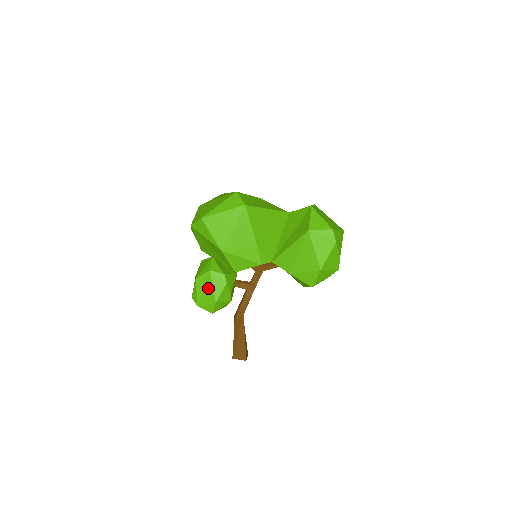
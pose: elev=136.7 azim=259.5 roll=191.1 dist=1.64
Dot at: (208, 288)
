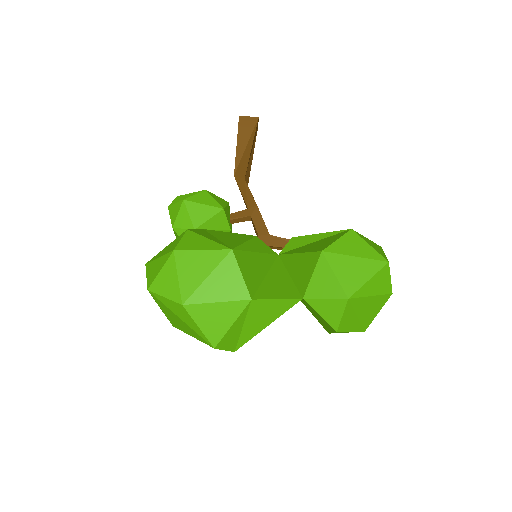
Dot at: occluded
